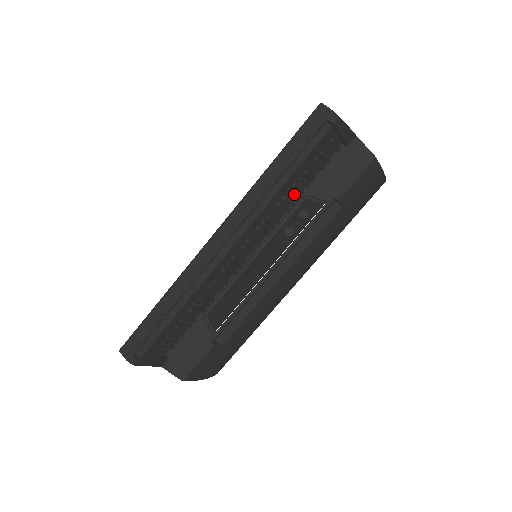
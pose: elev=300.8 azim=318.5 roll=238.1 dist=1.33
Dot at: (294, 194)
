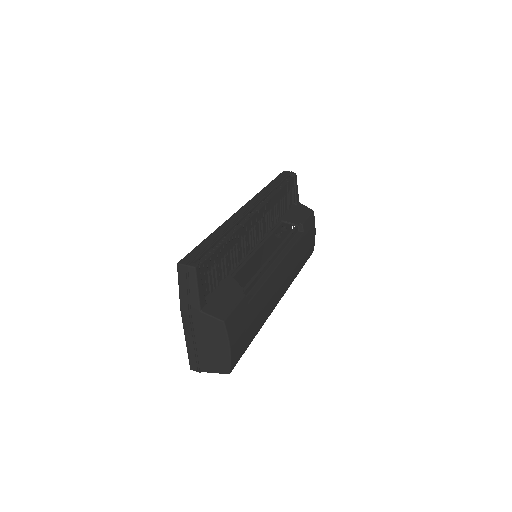
Dot at: (278, 212)
